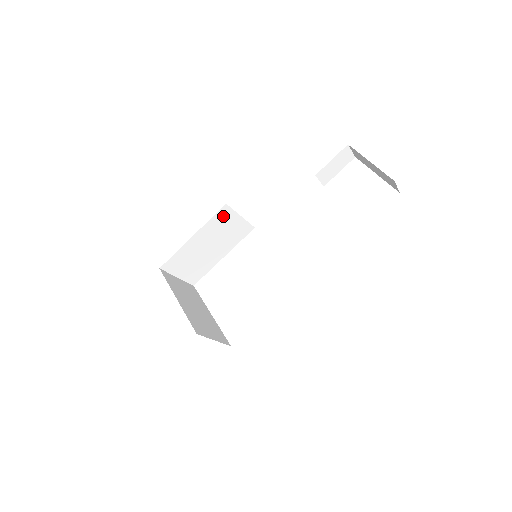
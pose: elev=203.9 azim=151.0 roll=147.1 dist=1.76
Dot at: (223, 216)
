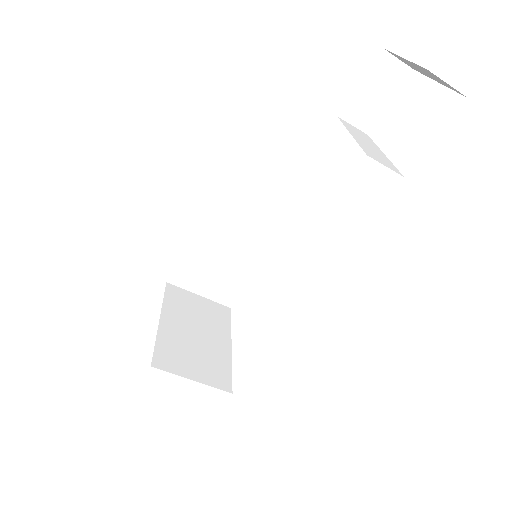
Dot at: (226, 205)
